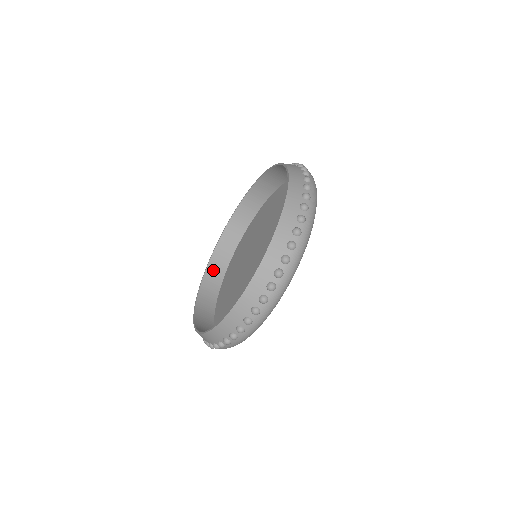
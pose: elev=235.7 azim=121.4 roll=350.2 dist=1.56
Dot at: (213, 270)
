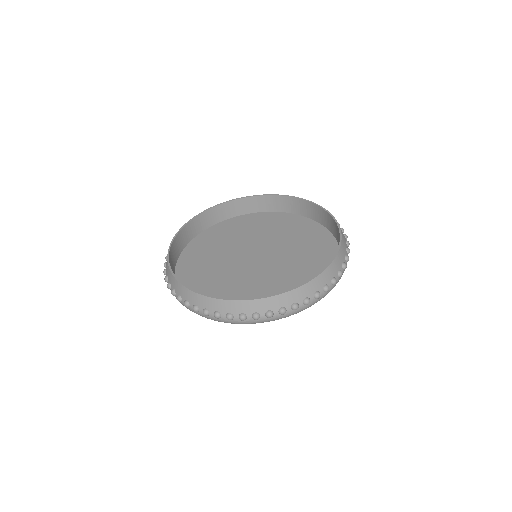
Dot at: (197, 222)
